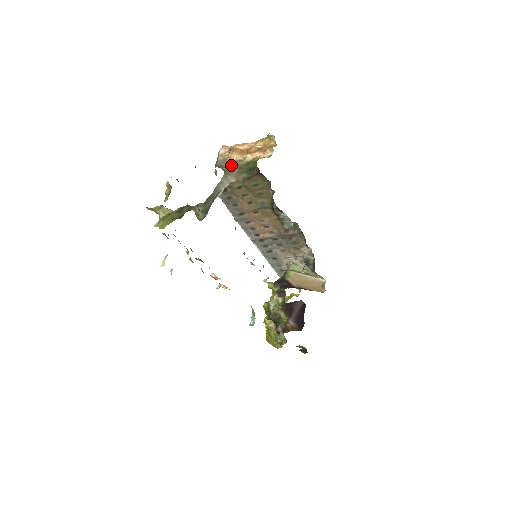
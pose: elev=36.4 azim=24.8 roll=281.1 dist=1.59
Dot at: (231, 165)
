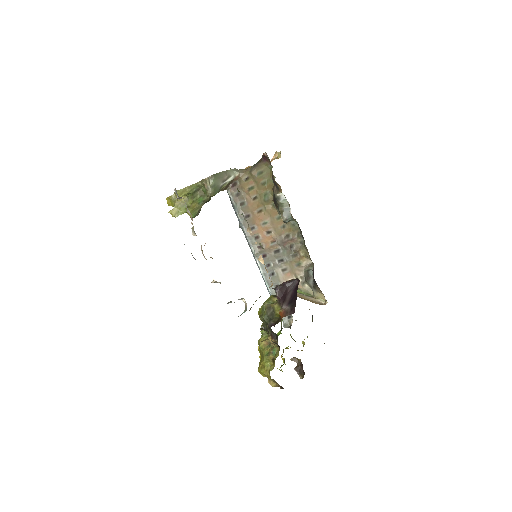
Dot at: occluded
